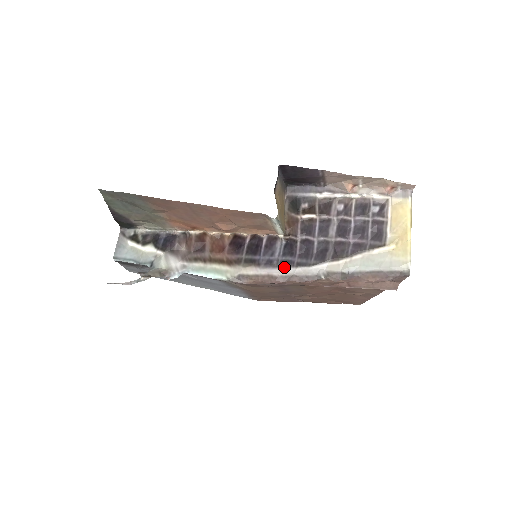
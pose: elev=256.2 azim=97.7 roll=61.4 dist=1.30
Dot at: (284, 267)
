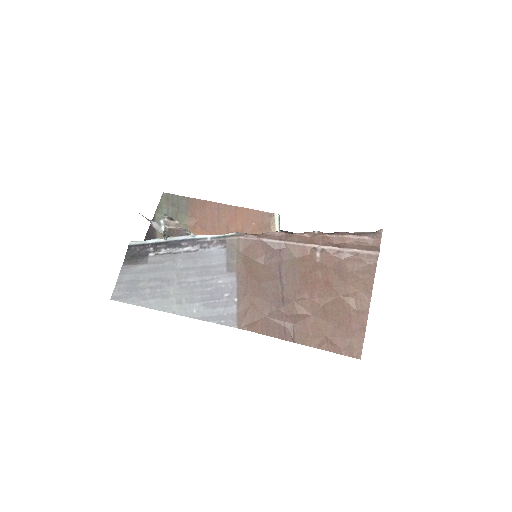
Dot at: occluded
